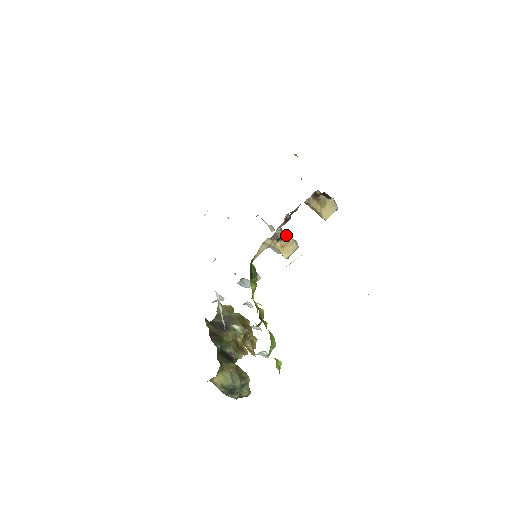
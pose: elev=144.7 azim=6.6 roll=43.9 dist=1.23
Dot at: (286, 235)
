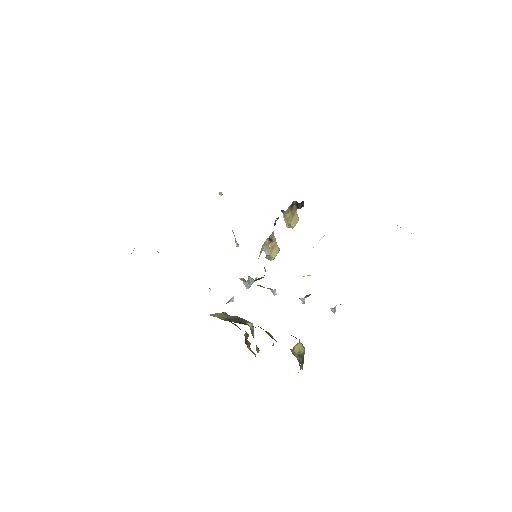
Dot at: (273, 238)
